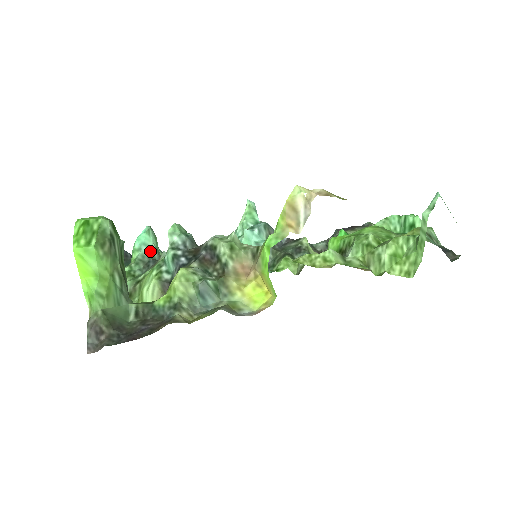
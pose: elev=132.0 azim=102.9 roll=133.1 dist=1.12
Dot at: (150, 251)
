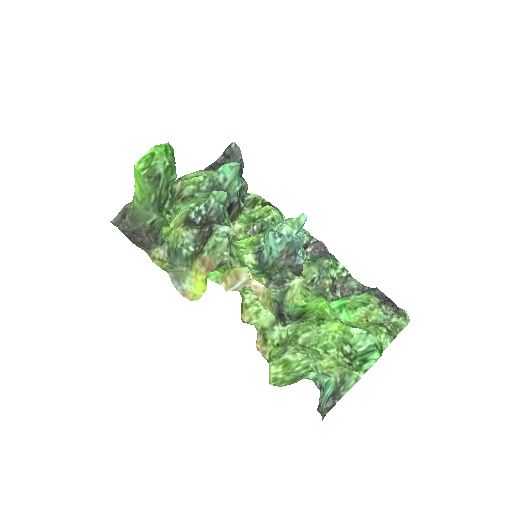
Dot at: (223, 180)
